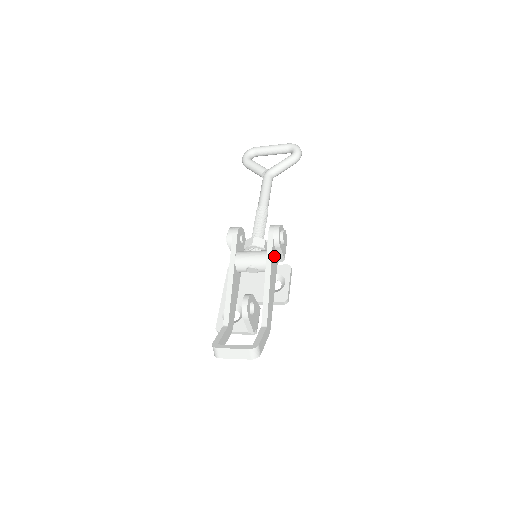
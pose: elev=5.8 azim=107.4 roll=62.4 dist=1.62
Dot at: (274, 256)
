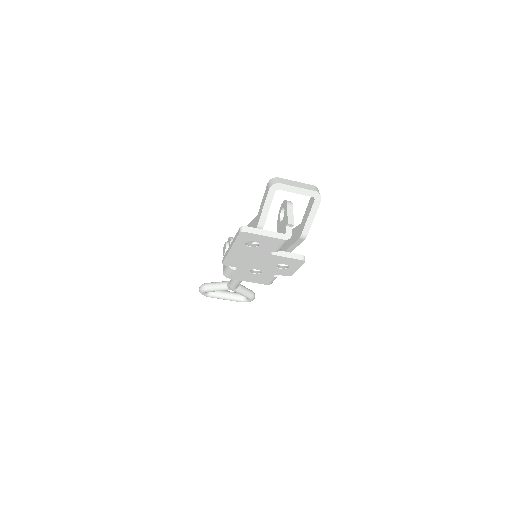
Dot at: occluded
